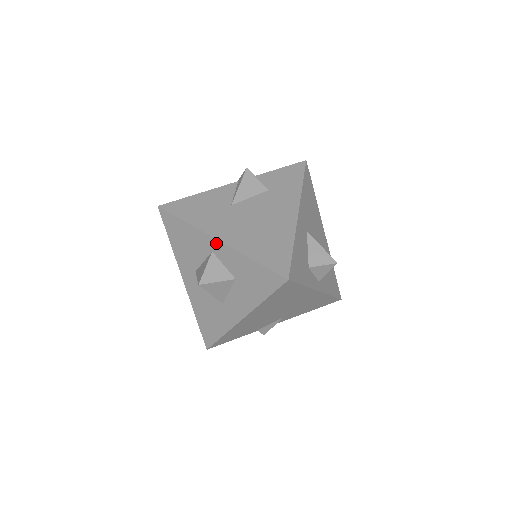
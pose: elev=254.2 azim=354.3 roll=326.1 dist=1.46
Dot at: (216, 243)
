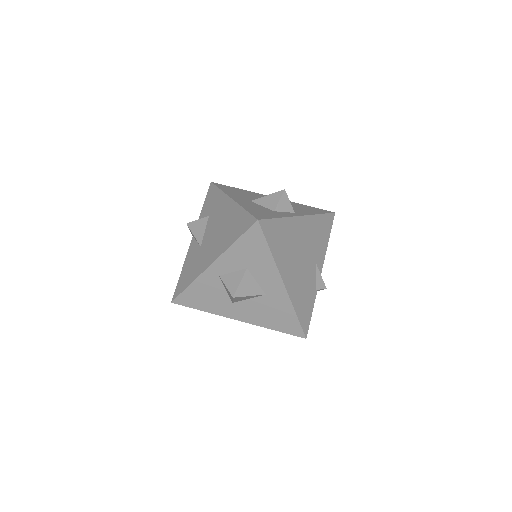
Dot at: (213, 268)
